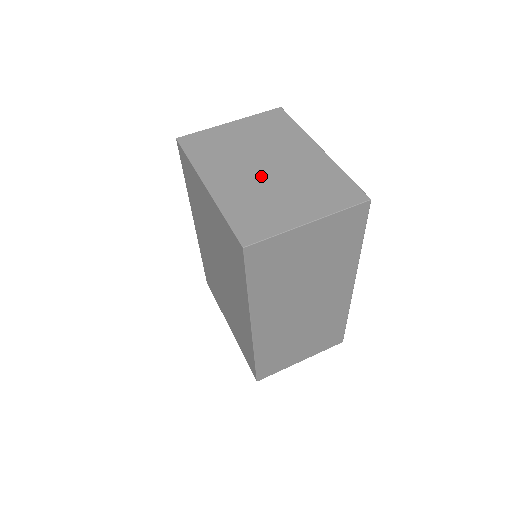
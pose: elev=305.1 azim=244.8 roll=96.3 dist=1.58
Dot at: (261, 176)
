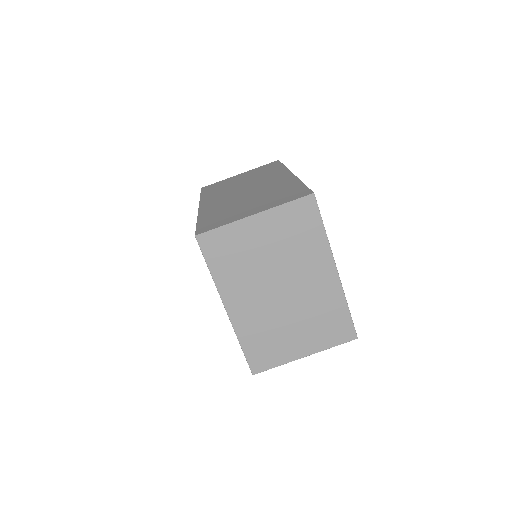
Dot at: (276, 303)
